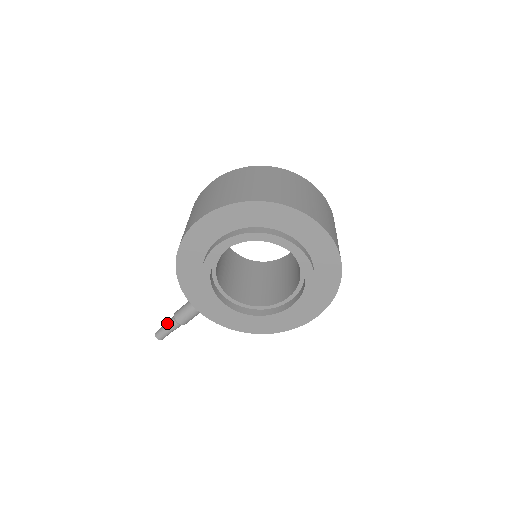
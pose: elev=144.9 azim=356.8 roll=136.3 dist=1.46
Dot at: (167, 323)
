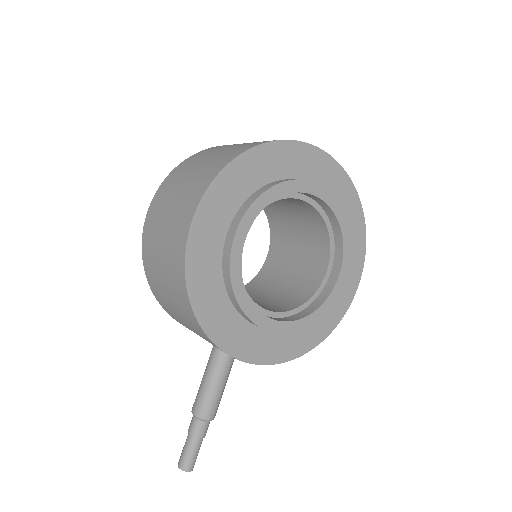
Dot at: (189, 436)
